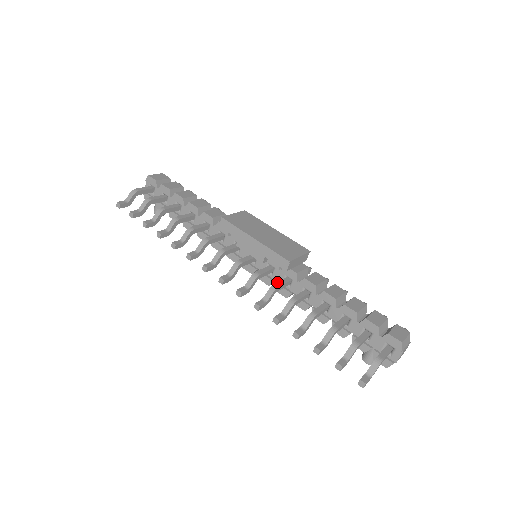
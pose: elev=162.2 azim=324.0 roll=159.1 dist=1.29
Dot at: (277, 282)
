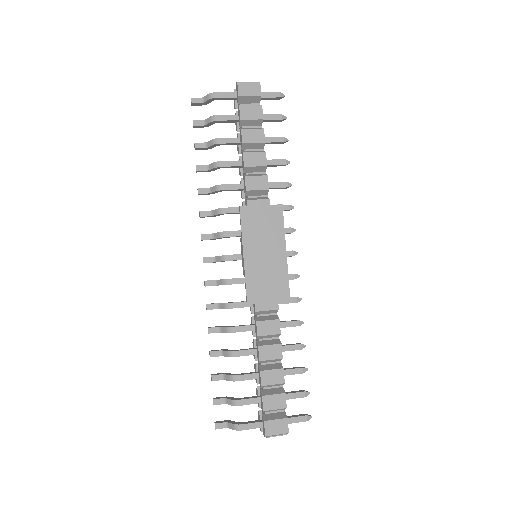
Dot at: (238, 302)
